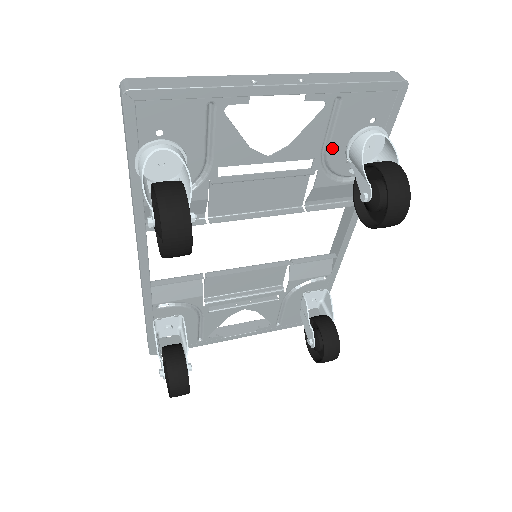
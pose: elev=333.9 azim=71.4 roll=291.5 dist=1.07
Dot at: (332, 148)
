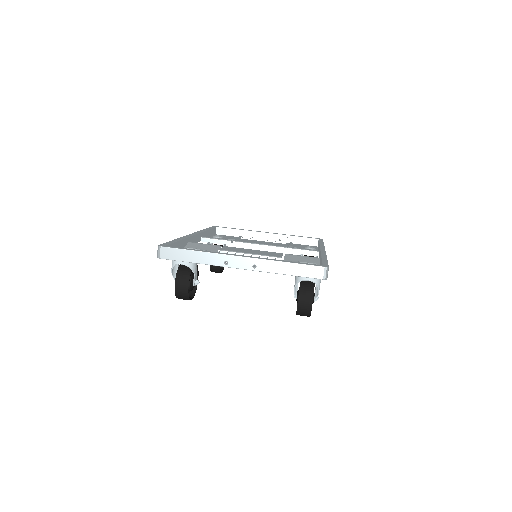
Dot at: occluded
